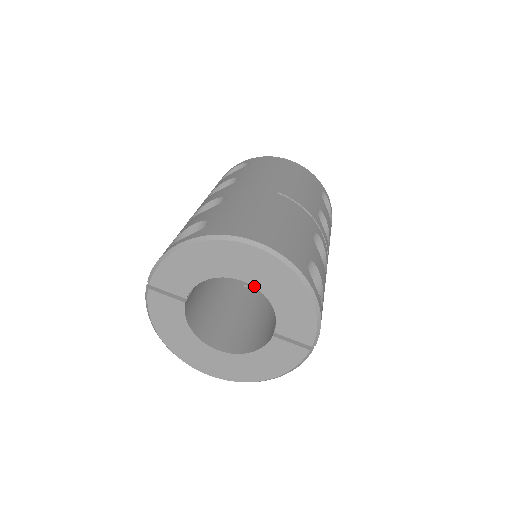
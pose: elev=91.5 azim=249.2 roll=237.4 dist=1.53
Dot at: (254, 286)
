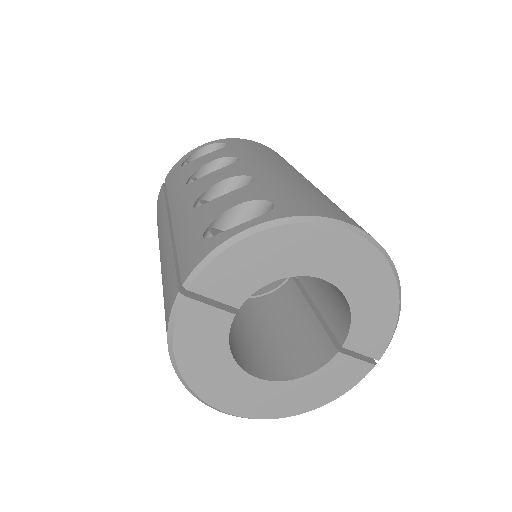
Dot at: (337, 287)
